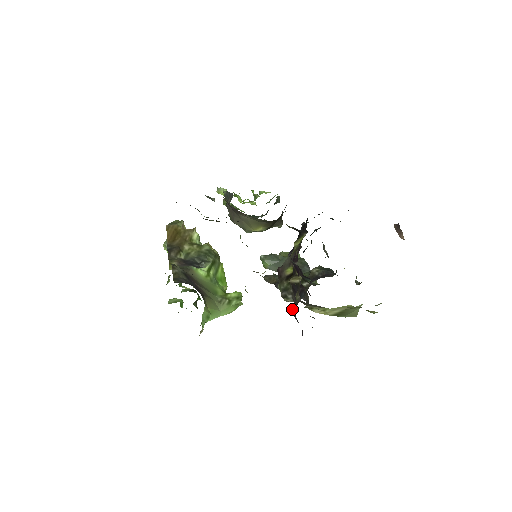
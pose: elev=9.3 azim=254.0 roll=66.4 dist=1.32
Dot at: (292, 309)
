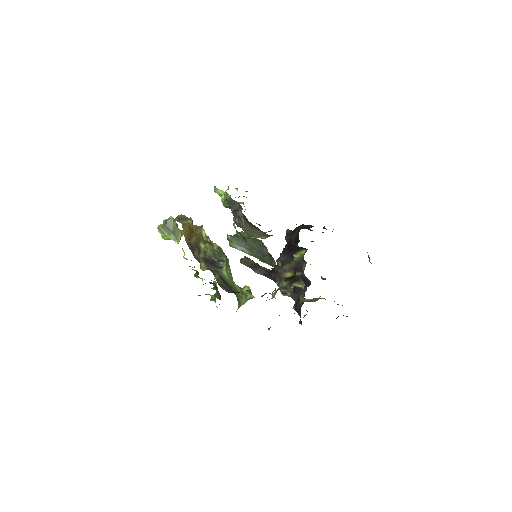
Dot at: (297, 306)
